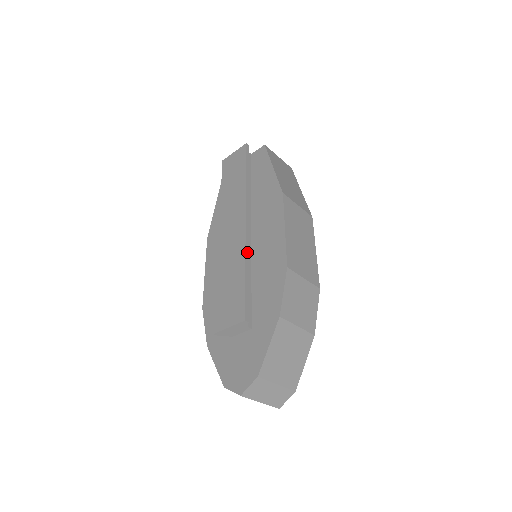
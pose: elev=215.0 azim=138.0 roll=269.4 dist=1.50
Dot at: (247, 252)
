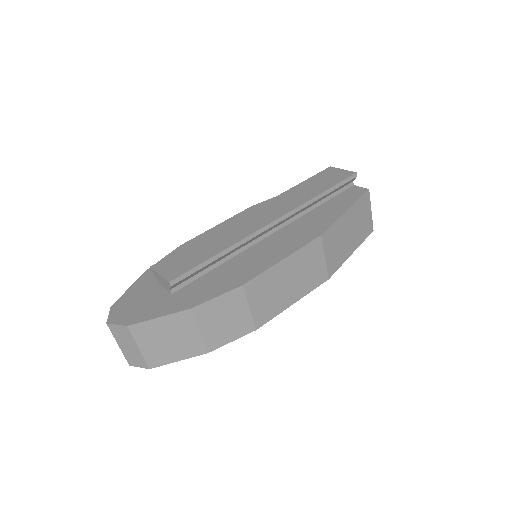
Dot at: (240, 243)
